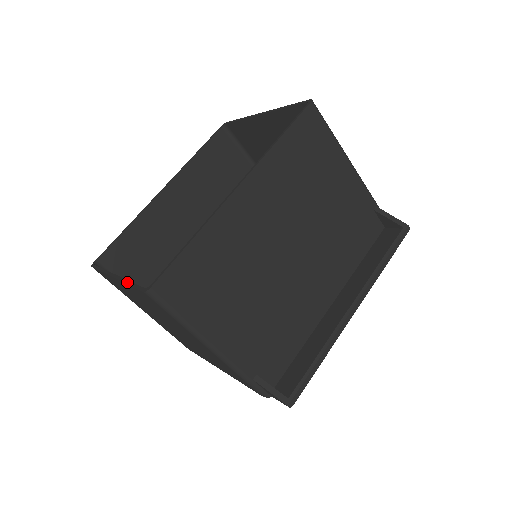
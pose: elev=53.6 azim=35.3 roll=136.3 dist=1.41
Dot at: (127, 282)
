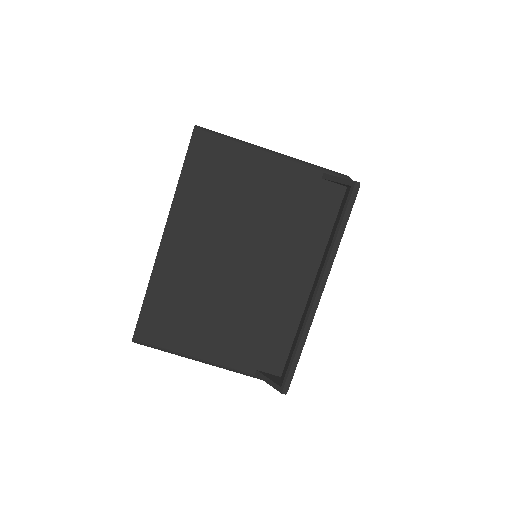
Dot at: occluded
